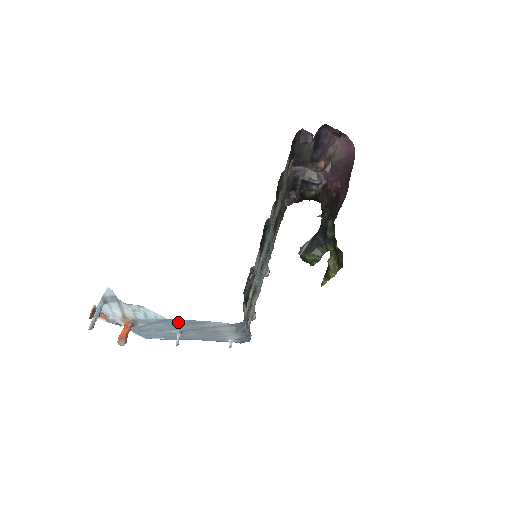
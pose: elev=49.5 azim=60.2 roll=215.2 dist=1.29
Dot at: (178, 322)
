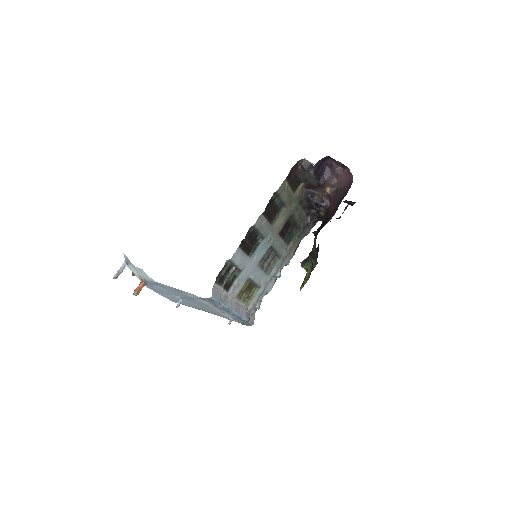
Dot at: (167, 287)
